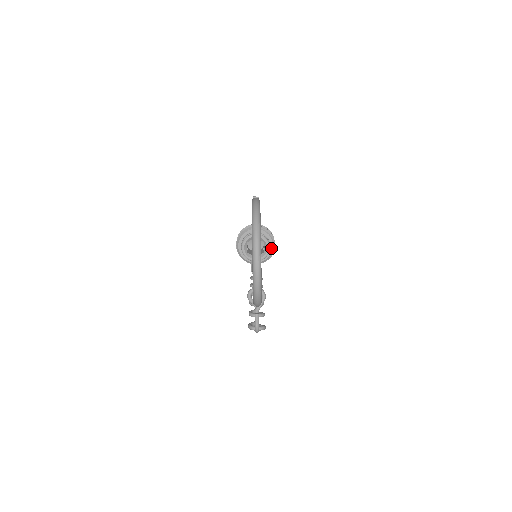
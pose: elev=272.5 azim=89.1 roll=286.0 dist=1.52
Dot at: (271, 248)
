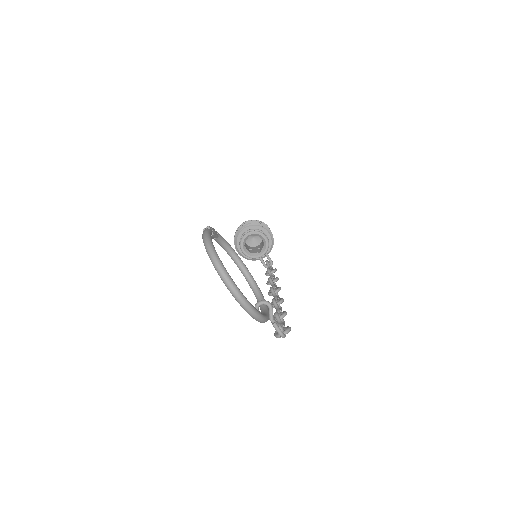
Dot at: (268, 236)
